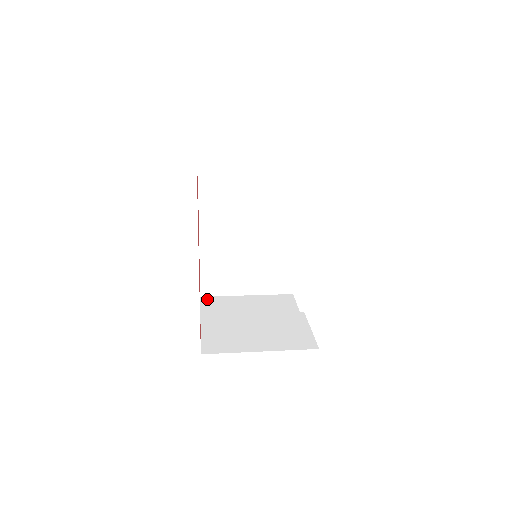
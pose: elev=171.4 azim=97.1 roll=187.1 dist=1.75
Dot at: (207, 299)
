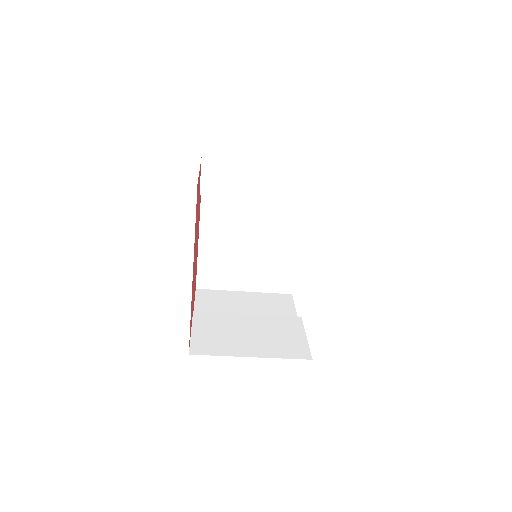
Dot at: (202, 292)
